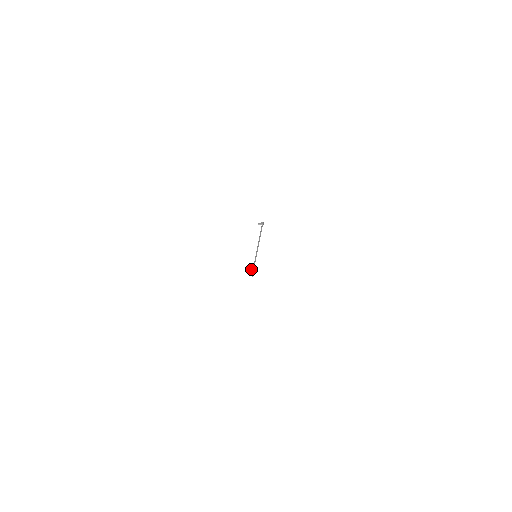
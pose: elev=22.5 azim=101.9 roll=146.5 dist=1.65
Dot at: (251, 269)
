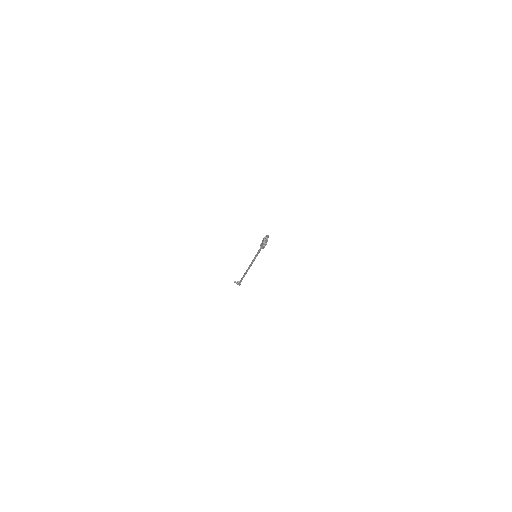
Dot at: (264, 237)
